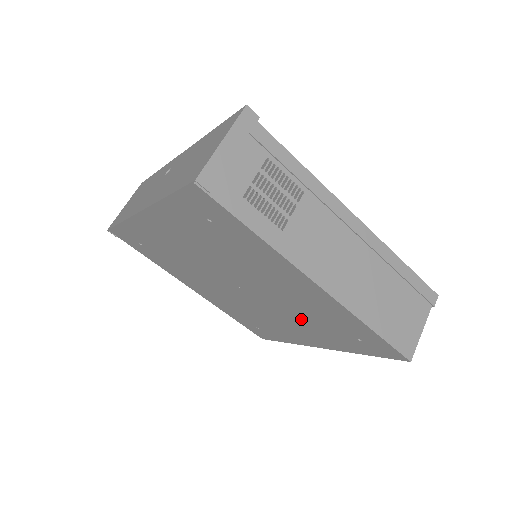
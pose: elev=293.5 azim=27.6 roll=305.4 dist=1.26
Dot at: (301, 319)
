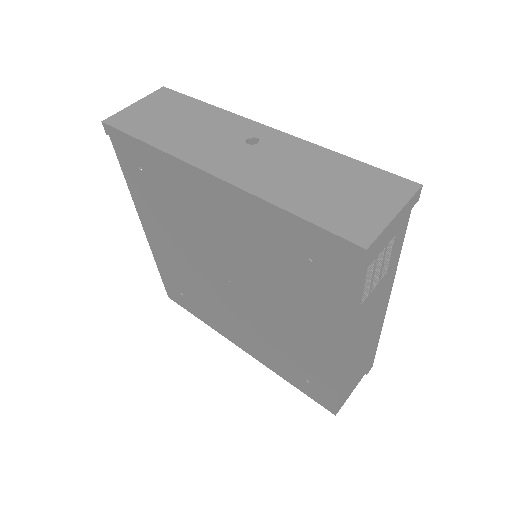
Dot at: (264, 336)
